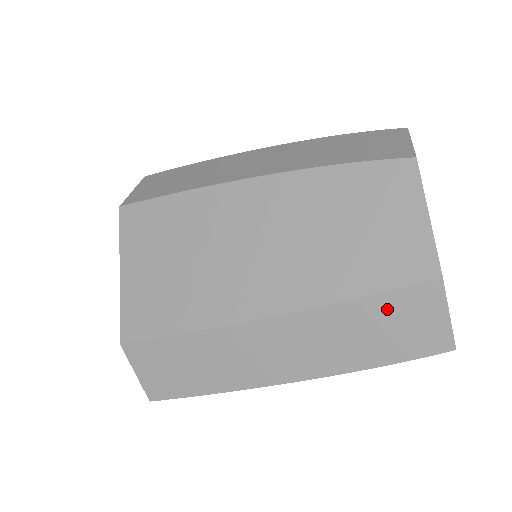
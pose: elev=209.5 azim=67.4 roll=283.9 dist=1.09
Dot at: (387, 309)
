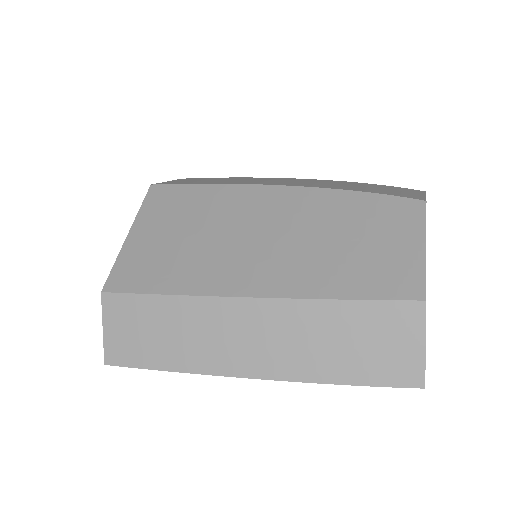
Dot at: (365, 320)
